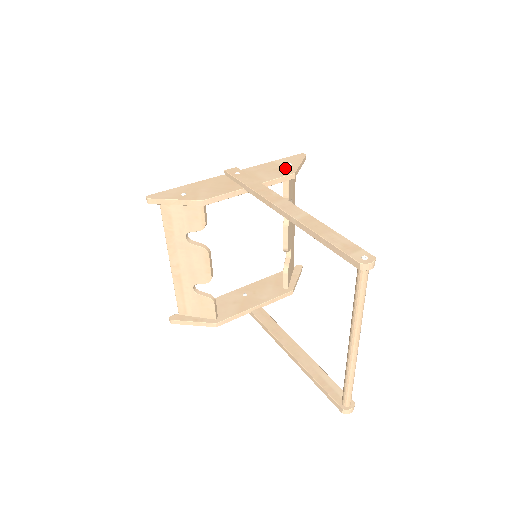
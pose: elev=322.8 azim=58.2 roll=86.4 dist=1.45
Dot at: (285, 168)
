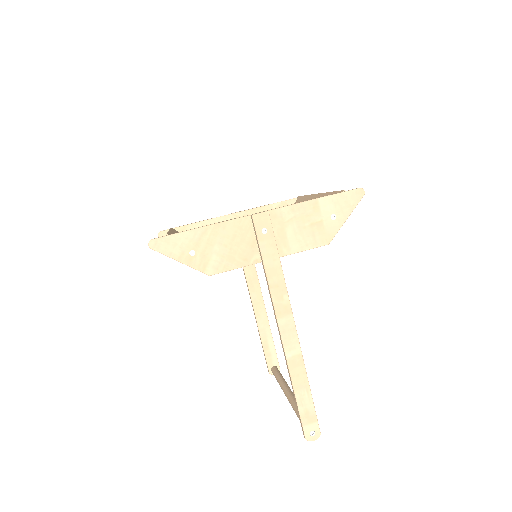
Dot at: (324, 226)
